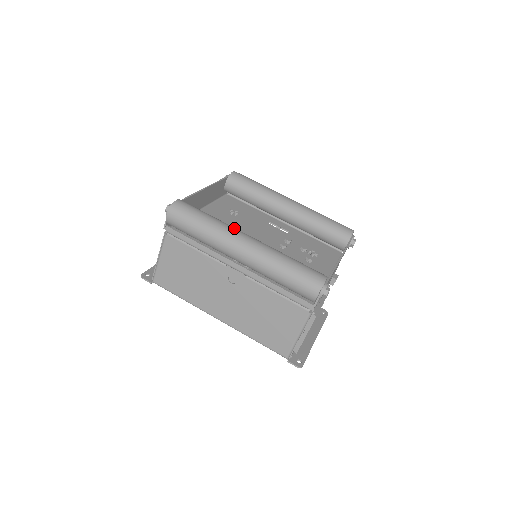
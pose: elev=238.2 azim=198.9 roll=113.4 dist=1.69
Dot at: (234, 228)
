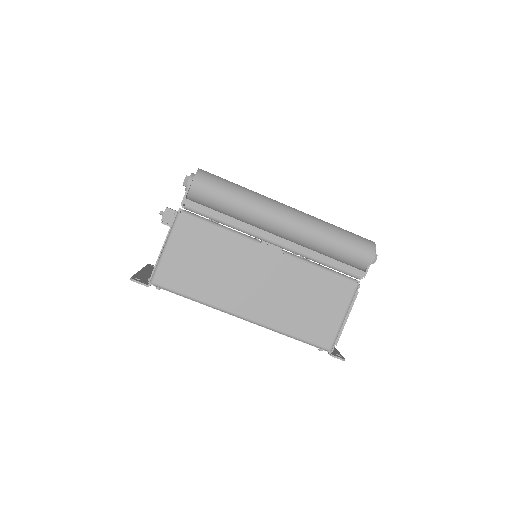
Dot at: occluded
